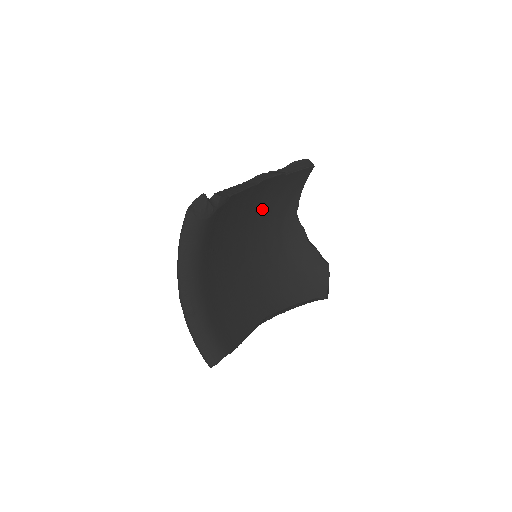
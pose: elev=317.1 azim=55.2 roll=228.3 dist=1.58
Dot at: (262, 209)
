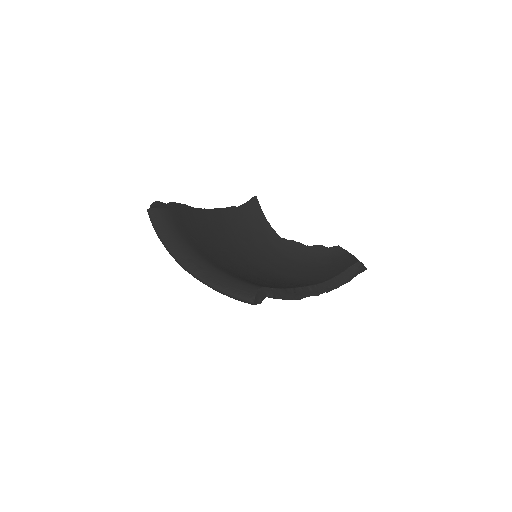
Dot at: (240, 236)
